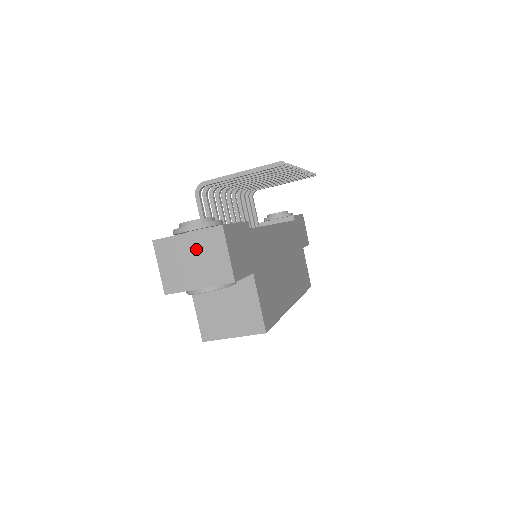
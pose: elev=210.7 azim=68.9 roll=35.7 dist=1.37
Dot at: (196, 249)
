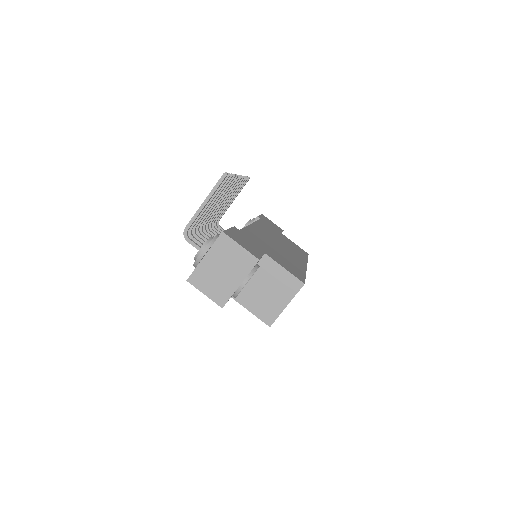
Dot at: (218, 261)
